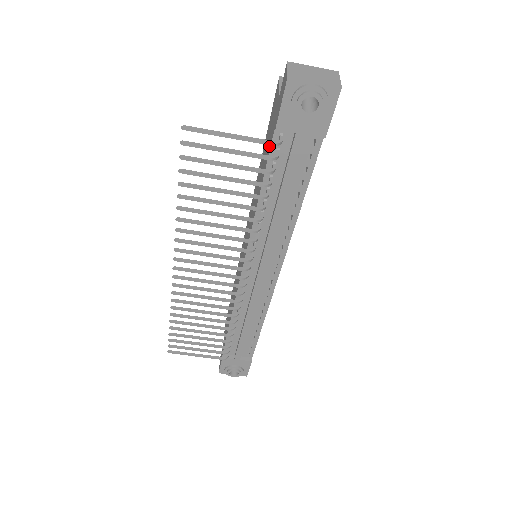
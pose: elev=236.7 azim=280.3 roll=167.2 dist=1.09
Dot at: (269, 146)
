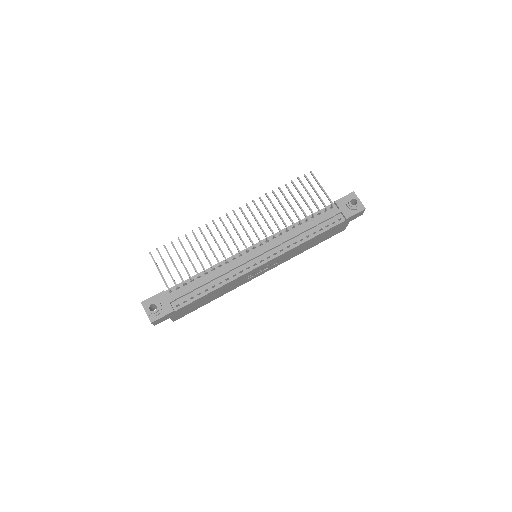
Dot at: occluded
